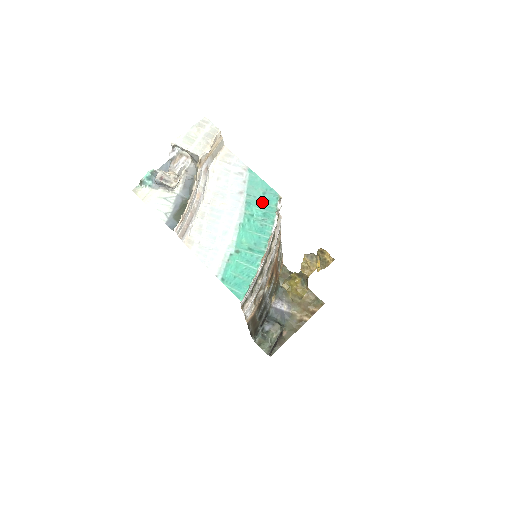
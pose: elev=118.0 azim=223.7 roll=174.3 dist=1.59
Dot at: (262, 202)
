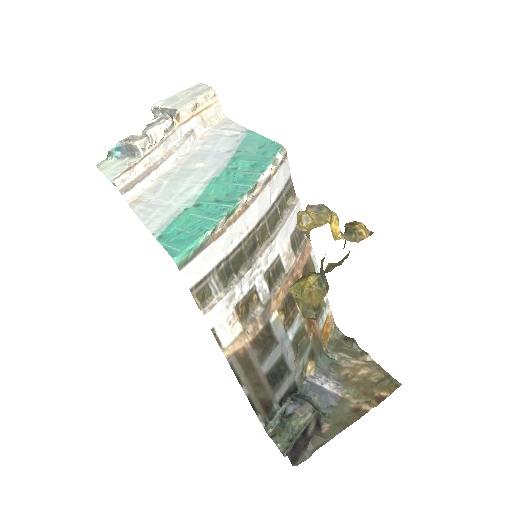
Dot at: (254, 155)
